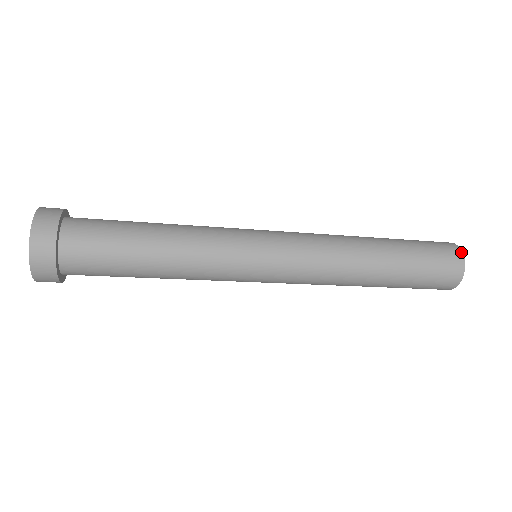
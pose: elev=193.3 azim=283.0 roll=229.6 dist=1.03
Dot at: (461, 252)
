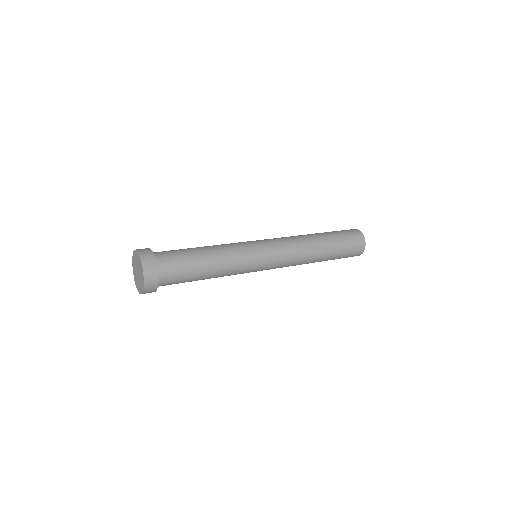
Dot at: (361, 233)
